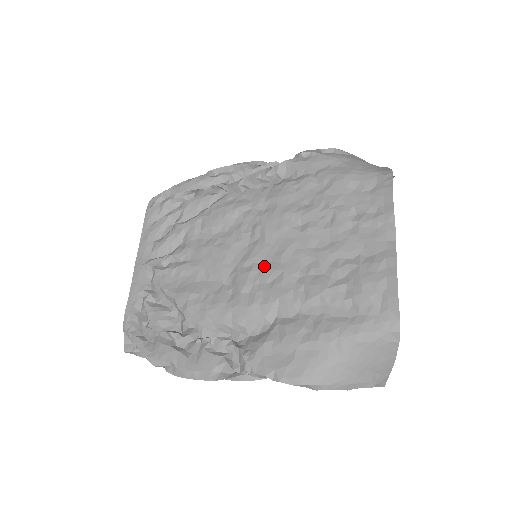
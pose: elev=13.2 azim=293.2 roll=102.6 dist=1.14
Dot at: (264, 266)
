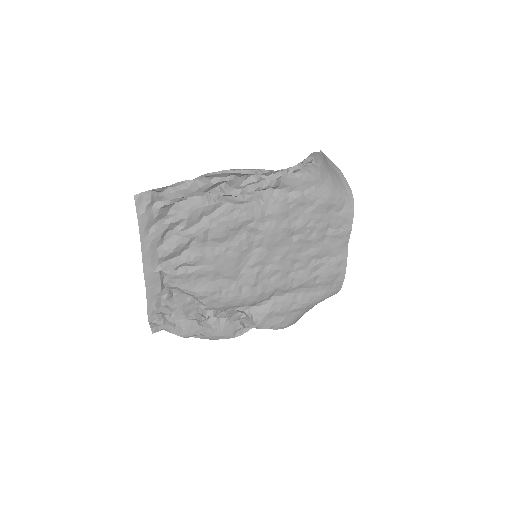
Dot at: (266, 267)
